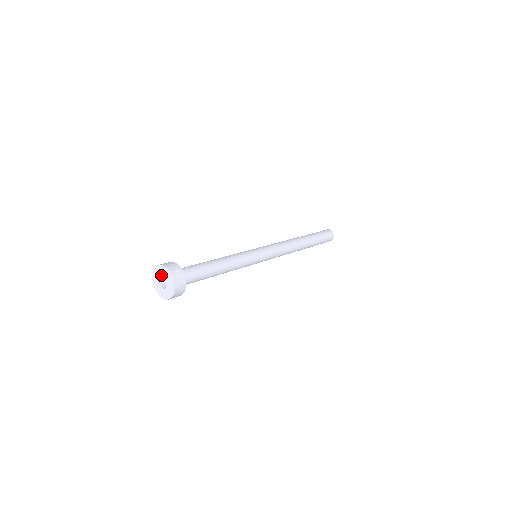
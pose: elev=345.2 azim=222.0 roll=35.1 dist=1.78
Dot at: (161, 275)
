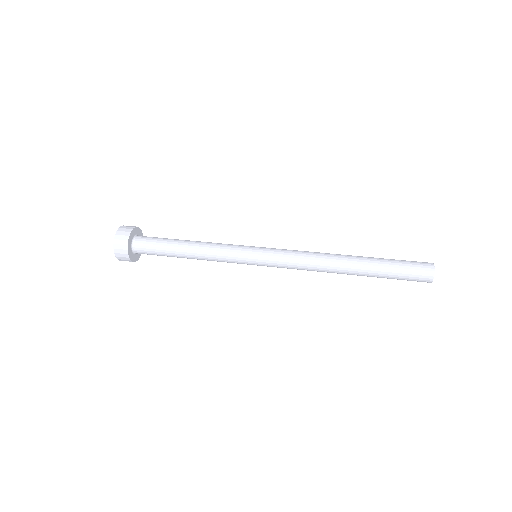
Dot at: occluded
